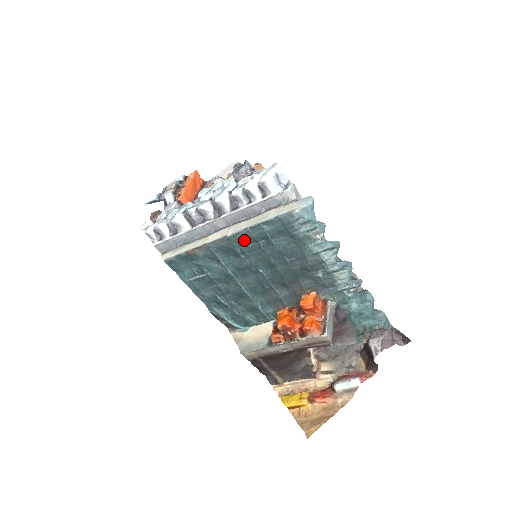
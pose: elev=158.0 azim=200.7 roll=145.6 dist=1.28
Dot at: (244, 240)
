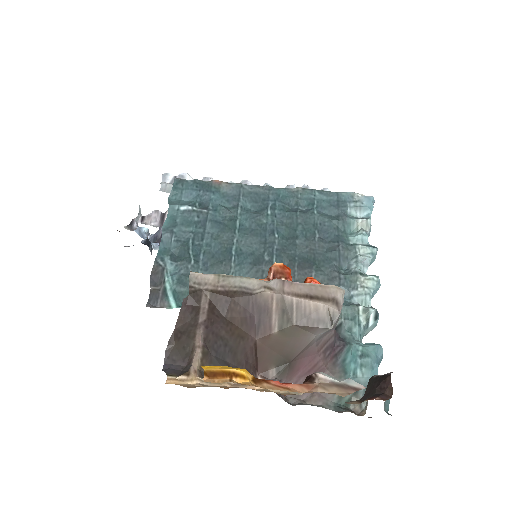
Dot at: (285, 197)
